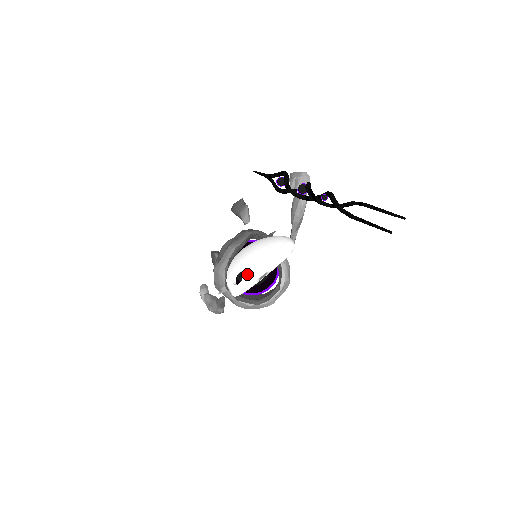
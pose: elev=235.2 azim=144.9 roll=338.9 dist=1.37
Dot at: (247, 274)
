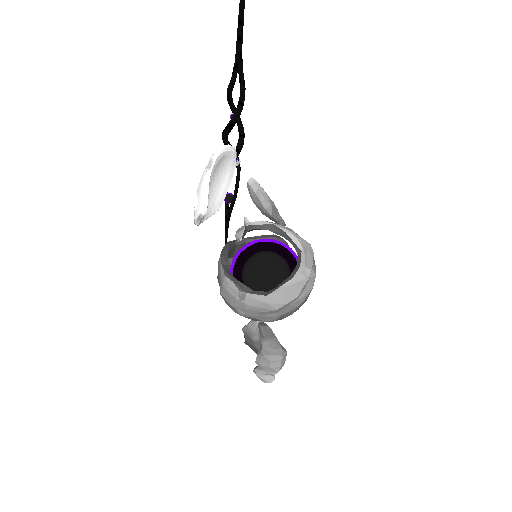
Dot at: (199, 185)
